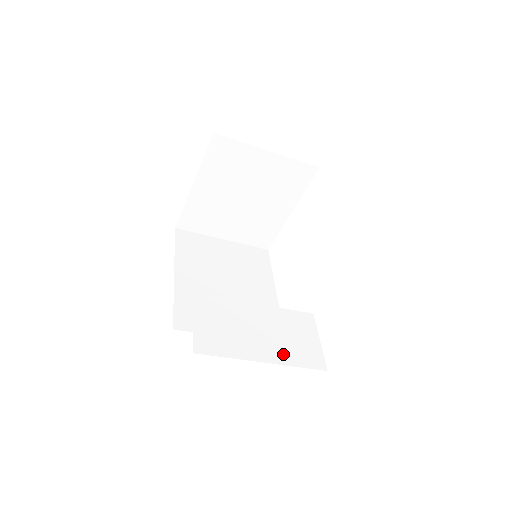
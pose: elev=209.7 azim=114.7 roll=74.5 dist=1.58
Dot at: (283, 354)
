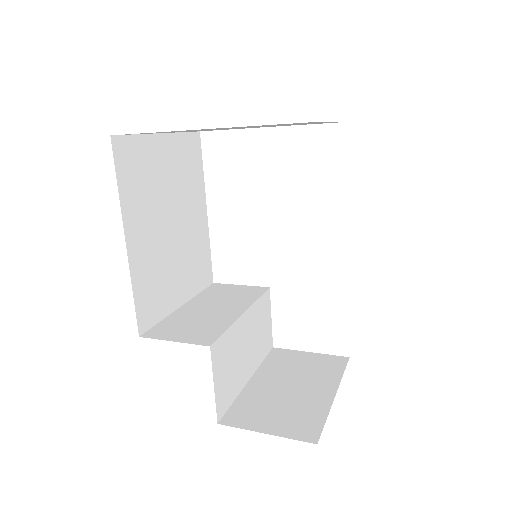
Dot at: (257, 358)
